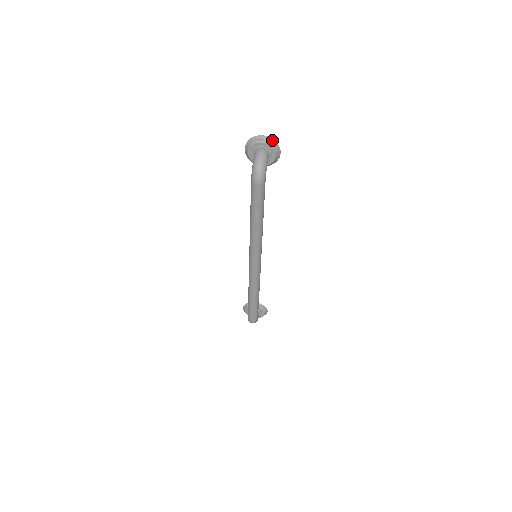
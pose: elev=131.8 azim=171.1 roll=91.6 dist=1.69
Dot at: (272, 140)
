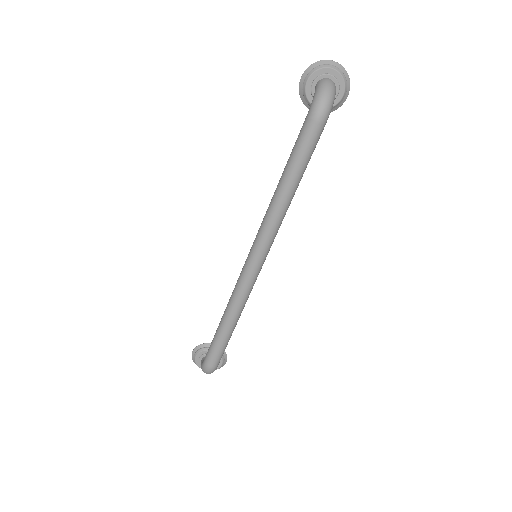
Dot at: (345, 71)
